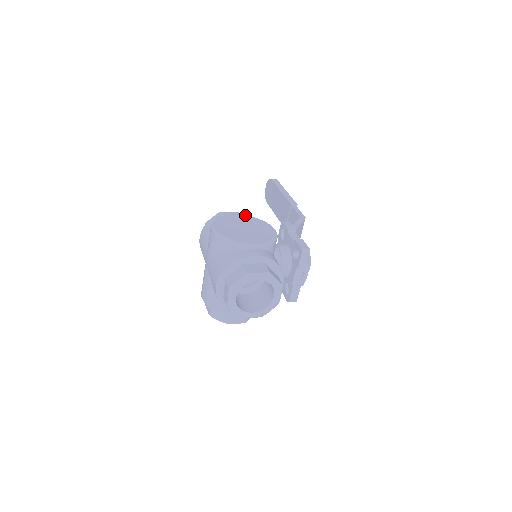
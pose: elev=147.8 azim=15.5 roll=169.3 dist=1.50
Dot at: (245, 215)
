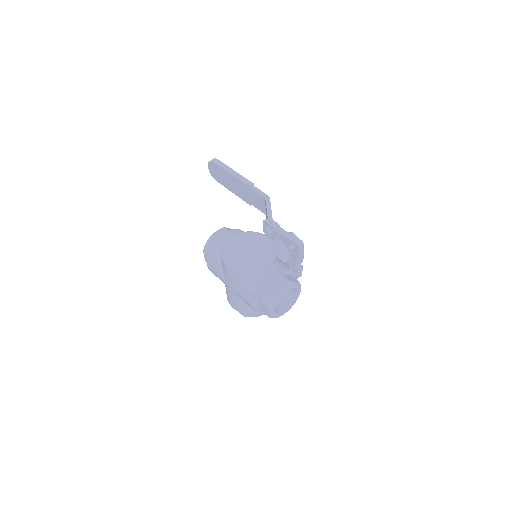
Dot at: (237, 234)
